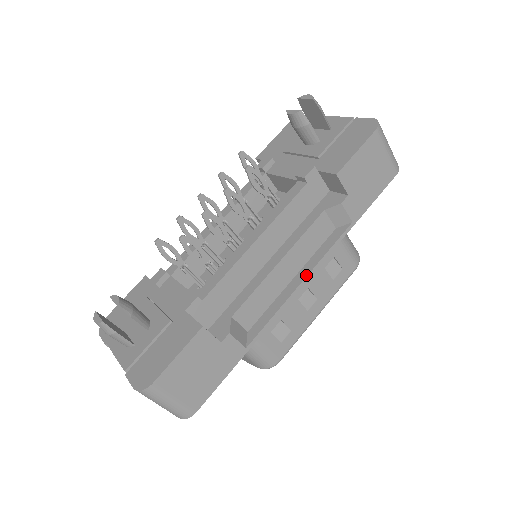
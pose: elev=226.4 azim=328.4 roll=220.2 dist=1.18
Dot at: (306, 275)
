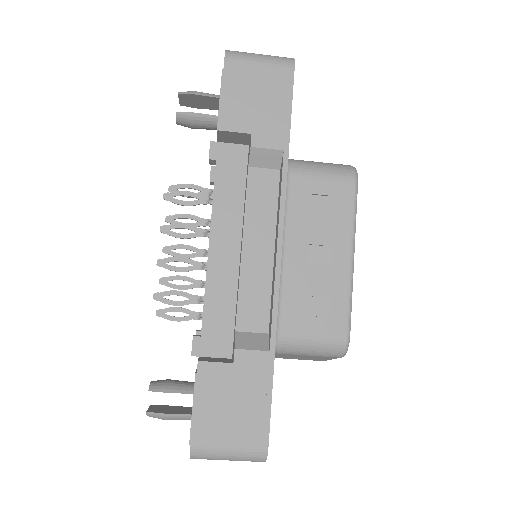
Dot at: (277, 237)
